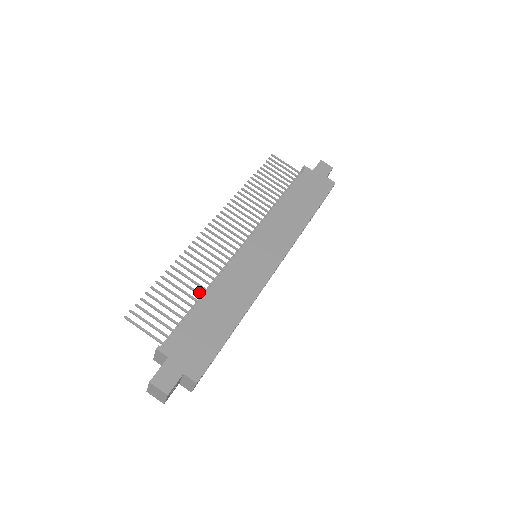
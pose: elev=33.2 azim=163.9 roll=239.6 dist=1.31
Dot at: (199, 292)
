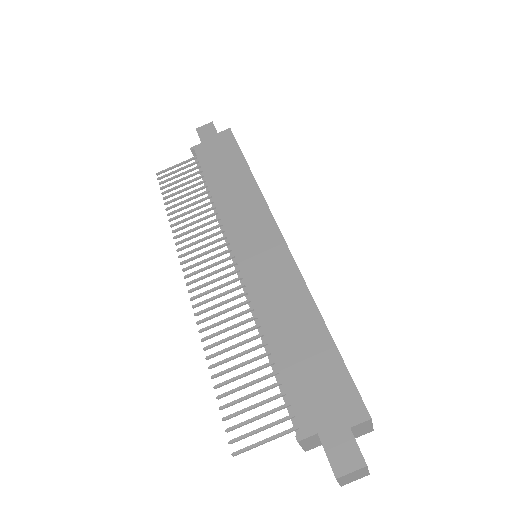
Dot at: (258, 345)
